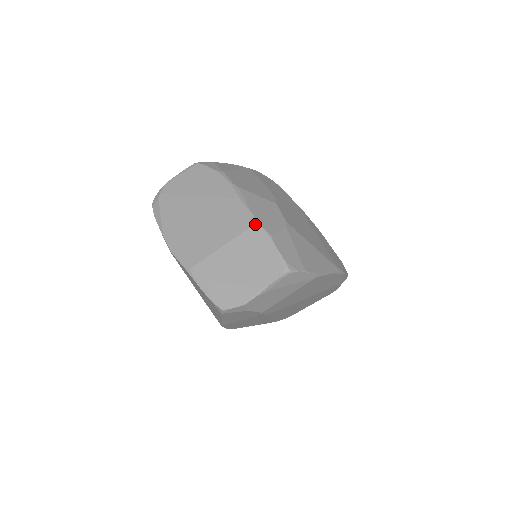
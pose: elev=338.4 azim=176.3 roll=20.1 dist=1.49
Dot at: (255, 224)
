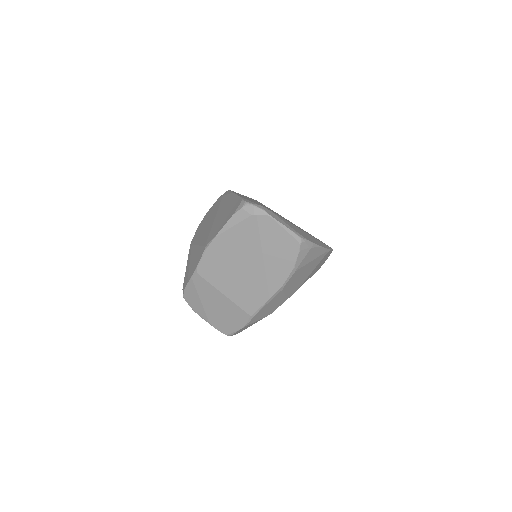
Dot at: (250, 316)
